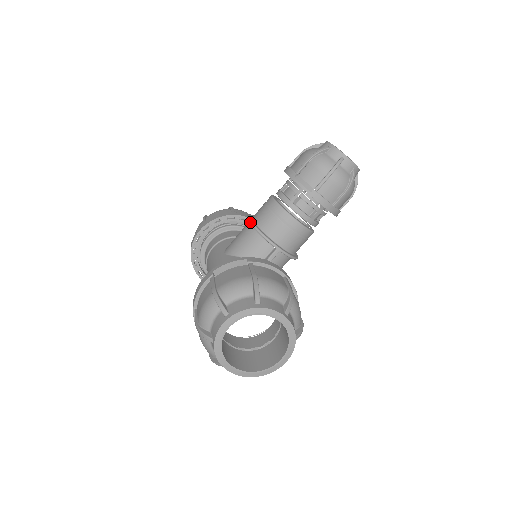
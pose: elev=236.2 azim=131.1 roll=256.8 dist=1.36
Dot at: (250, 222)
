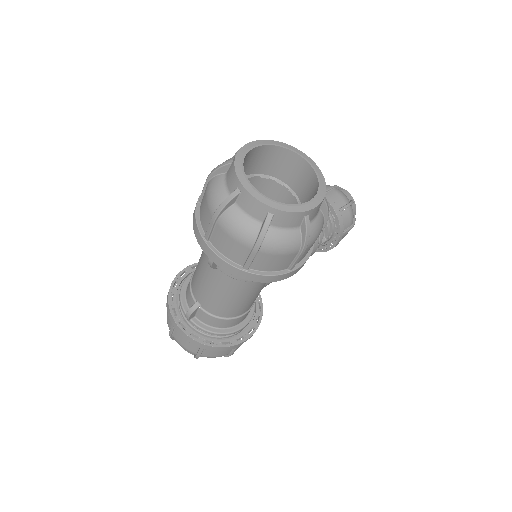
Dot at: occluded
